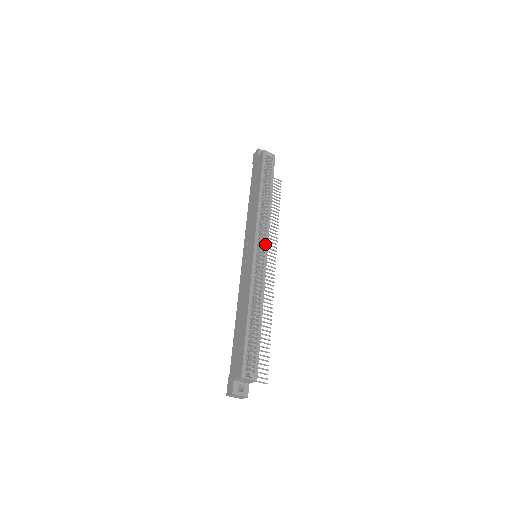
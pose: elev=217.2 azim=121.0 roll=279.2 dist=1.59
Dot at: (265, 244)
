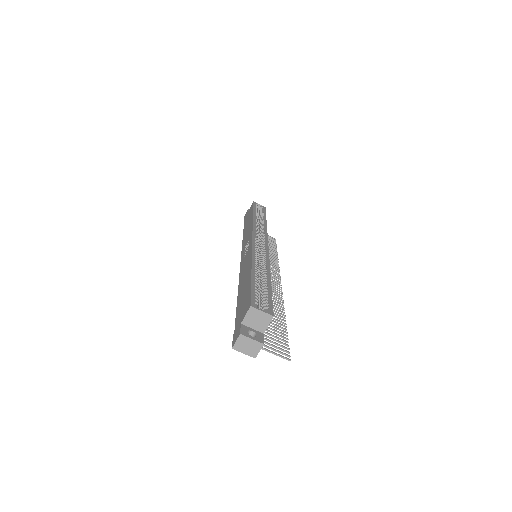
Dot at: (264, 240)
